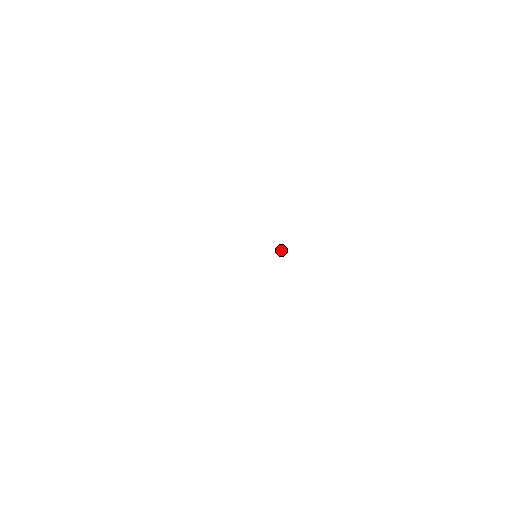
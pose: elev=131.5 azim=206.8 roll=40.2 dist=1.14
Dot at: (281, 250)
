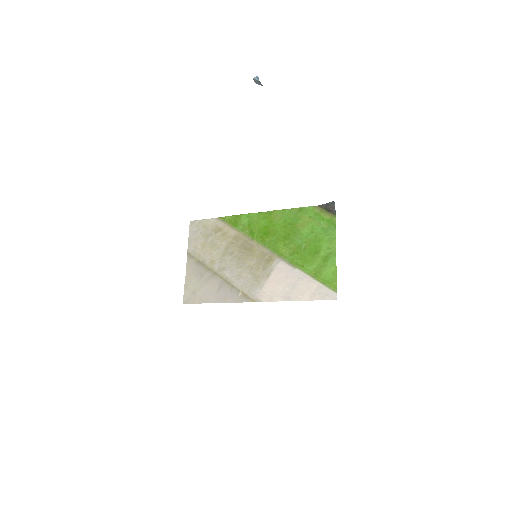
Dot at: (242, 292)
